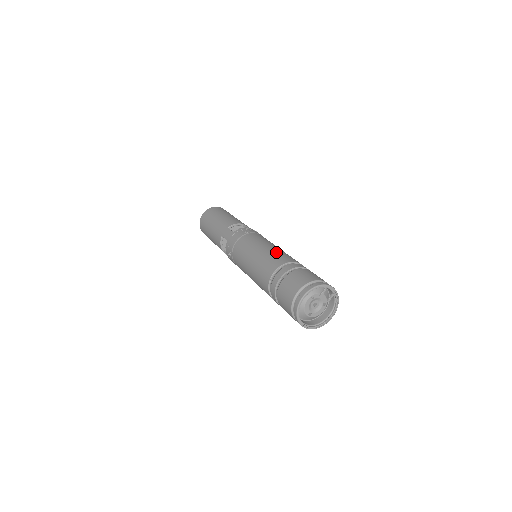
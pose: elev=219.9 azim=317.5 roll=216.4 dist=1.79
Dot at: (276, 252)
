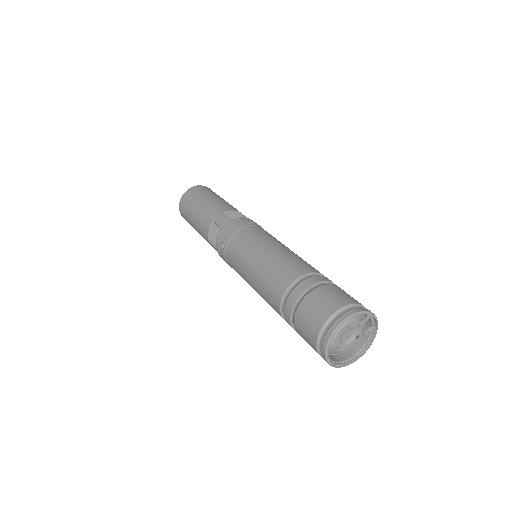
Dot at: (295, 256)
